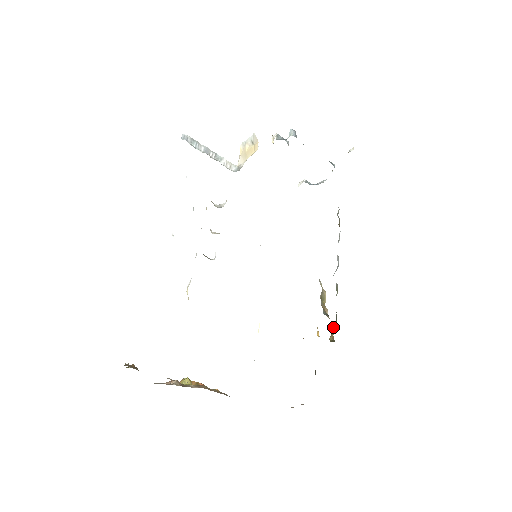
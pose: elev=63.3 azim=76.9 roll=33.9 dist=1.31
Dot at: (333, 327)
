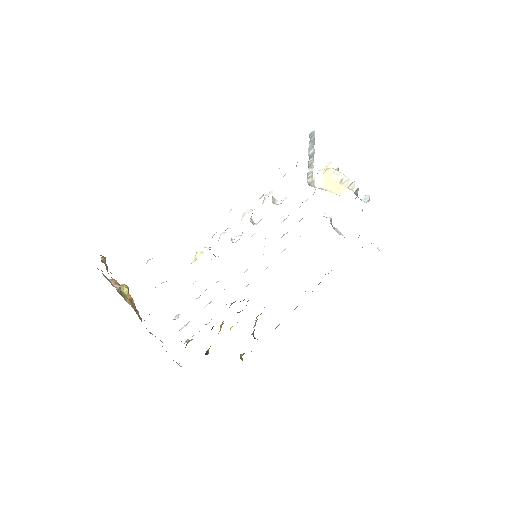
Dot at: (251, 351)
